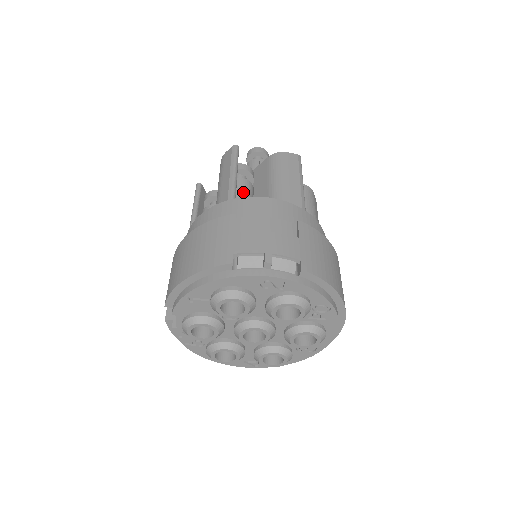
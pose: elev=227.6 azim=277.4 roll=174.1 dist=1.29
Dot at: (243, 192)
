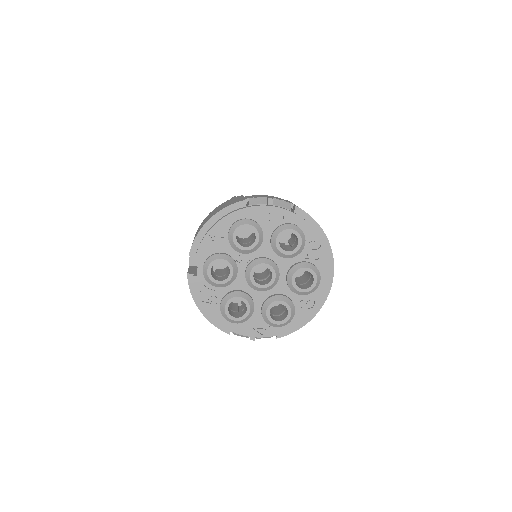
Dot at: occluded
